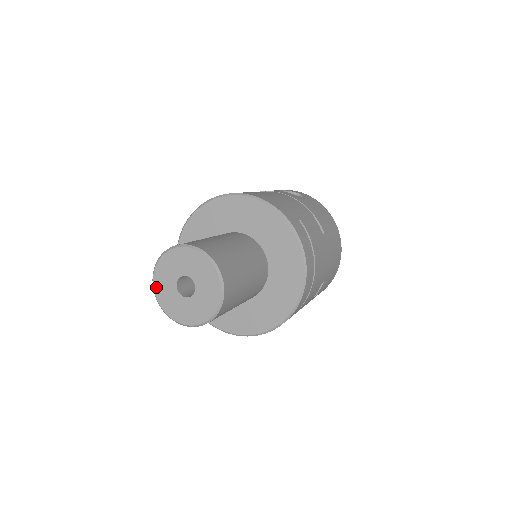
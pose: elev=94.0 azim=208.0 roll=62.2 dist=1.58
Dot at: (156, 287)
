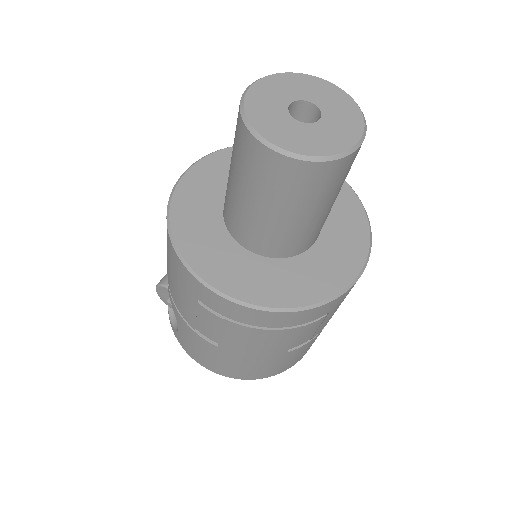
Dot at: (259, 127)
